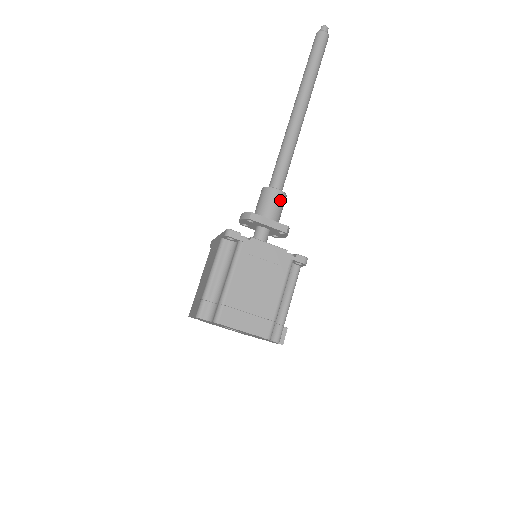
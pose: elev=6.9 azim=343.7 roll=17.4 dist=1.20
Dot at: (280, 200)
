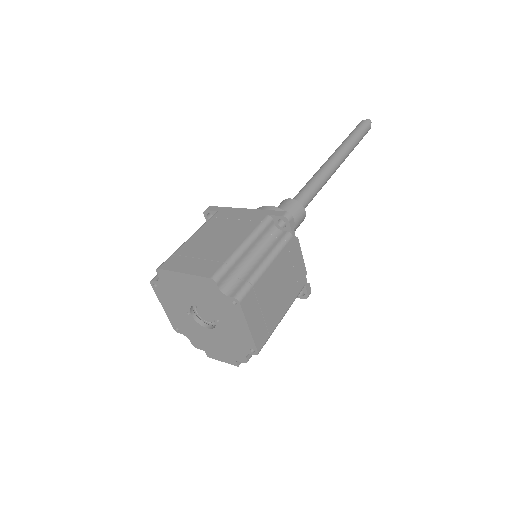
Dot at: (301, 222)
